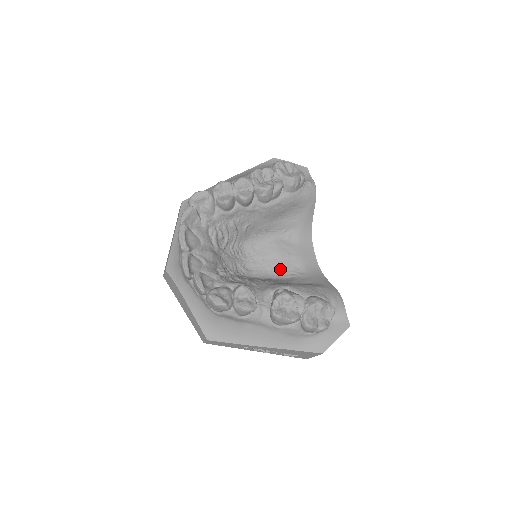
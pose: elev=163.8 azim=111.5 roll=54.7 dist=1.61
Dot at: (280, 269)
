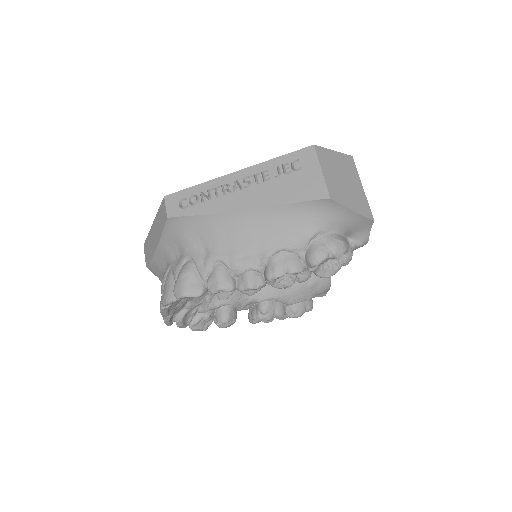
Dot at: occluded
